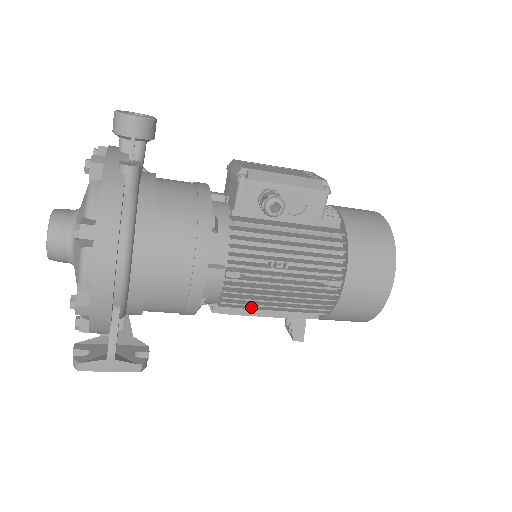
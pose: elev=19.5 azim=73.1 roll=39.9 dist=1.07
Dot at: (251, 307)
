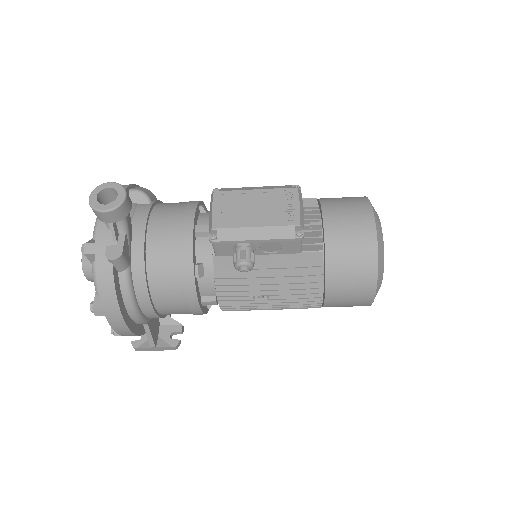
Dot at: occluded
